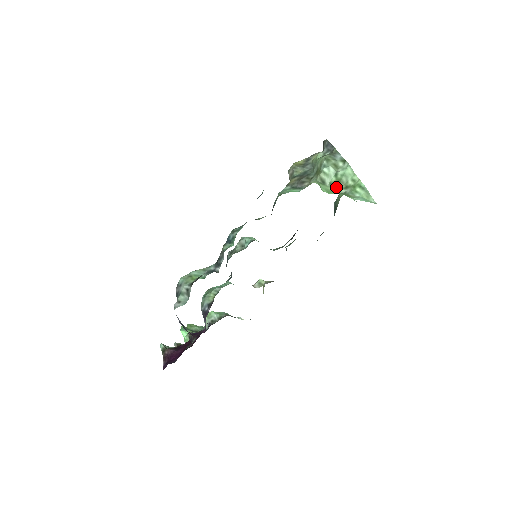
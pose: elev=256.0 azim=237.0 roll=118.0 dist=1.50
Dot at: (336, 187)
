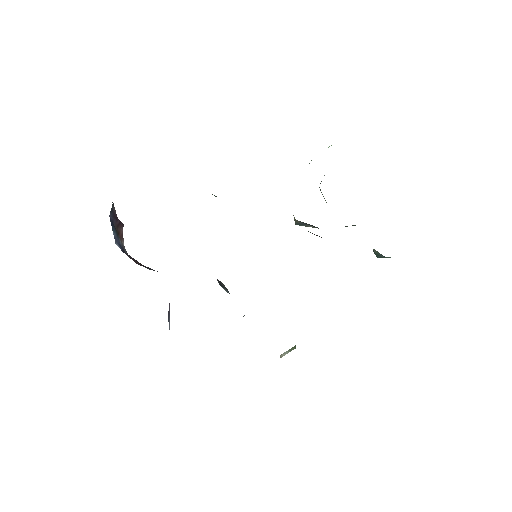
Dot at: occluded
